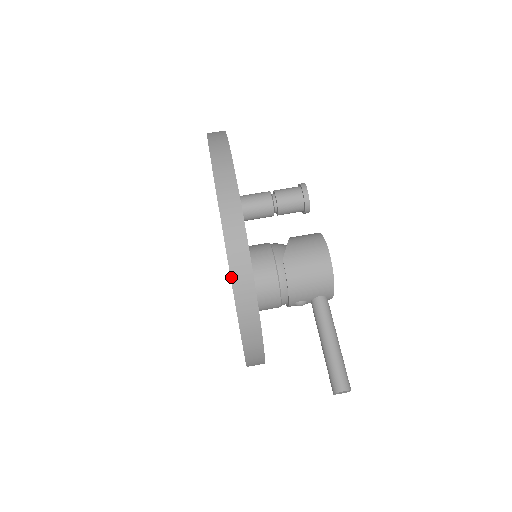
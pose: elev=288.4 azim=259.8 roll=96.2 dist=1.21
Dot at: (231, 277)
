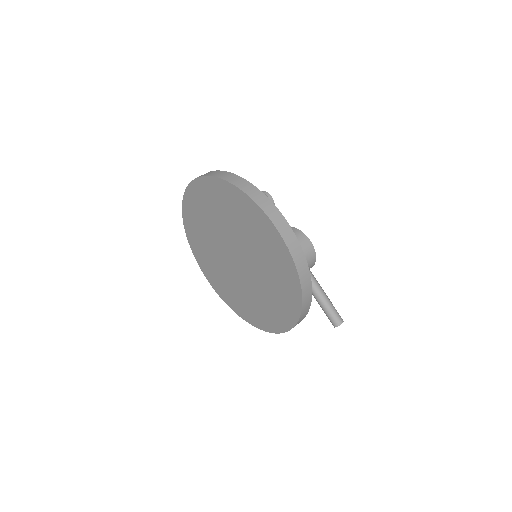
Dot at: (301, 285)
